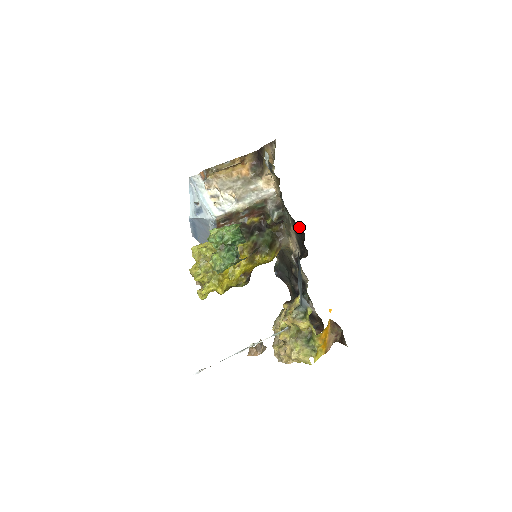
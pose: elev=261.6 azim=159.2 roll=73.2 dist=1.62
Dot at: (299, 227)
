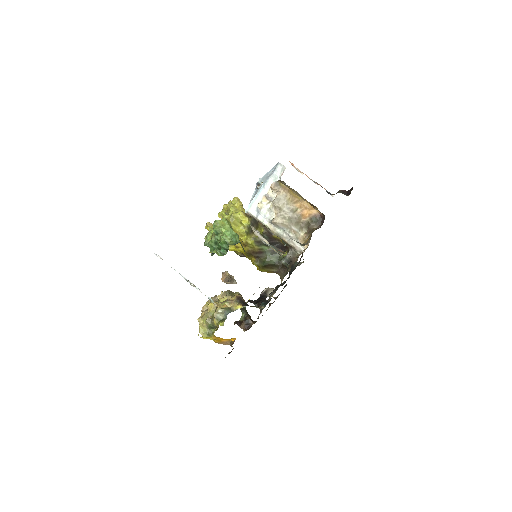
Dot at: occluded
